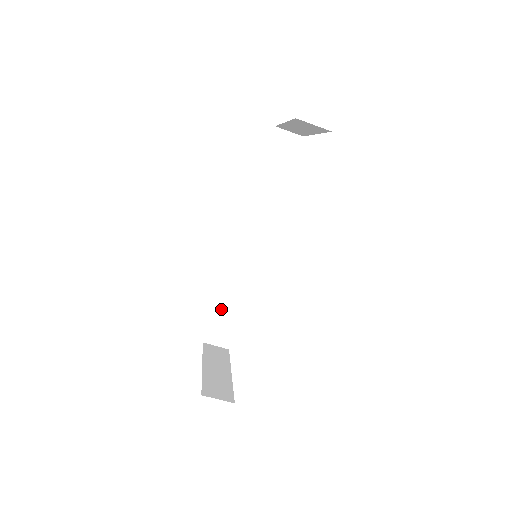
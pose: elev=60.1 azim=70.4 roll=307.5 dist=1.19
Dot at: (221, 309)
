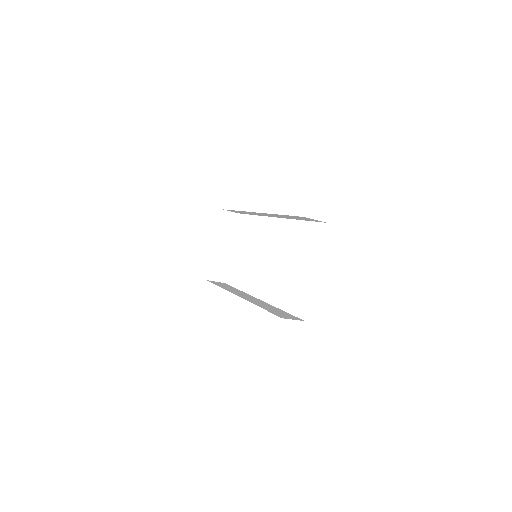
Dot at: (236, 211)
